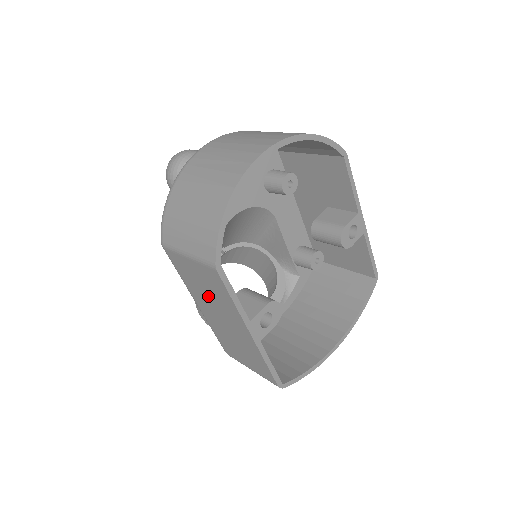
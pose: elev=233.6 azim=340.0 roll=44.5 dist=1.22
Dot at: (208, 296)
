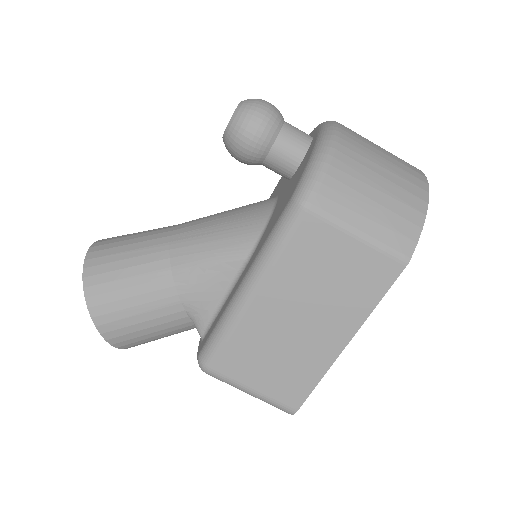
Dot at: (319, 289)
